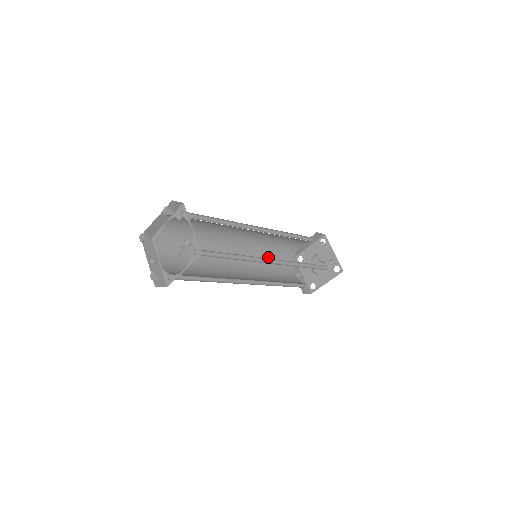
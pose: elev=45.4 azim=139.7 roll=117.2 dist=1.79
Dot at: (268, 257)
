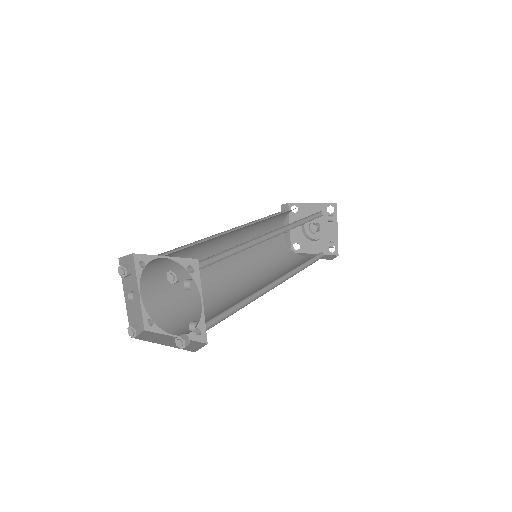
Dot at: (263, 224)
